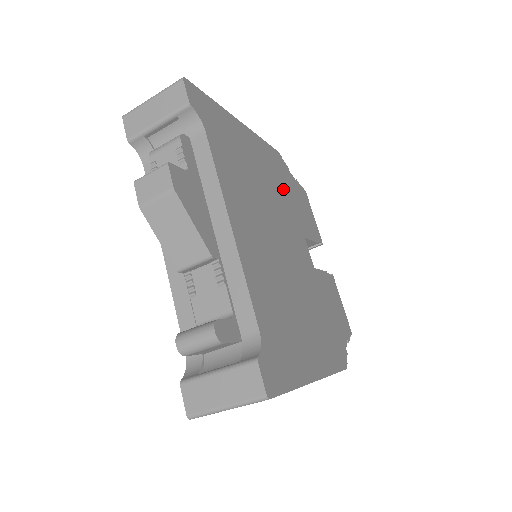
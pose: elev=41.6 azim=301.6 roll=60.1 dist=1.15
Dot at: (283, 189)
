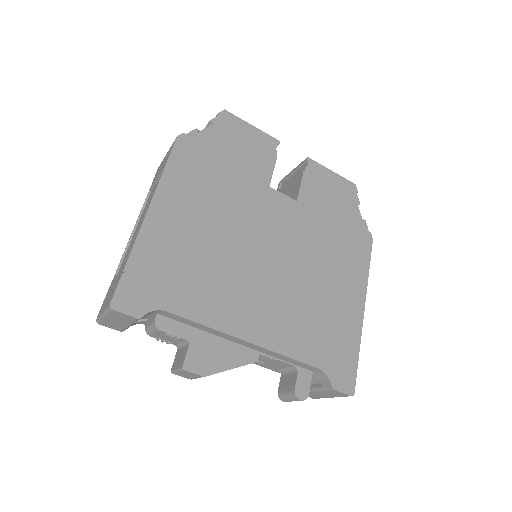
Dot at: (220, 180)
